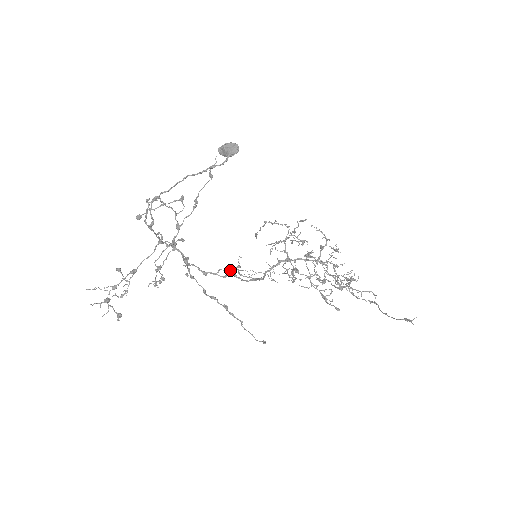
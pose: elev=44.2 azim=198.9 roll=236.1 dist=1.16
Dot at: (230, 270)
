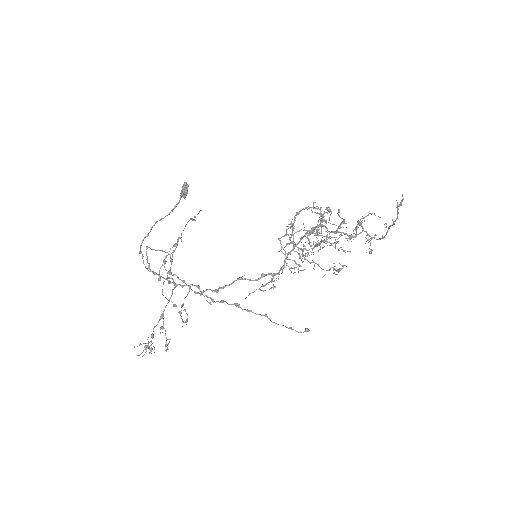
Dot at: occluded
